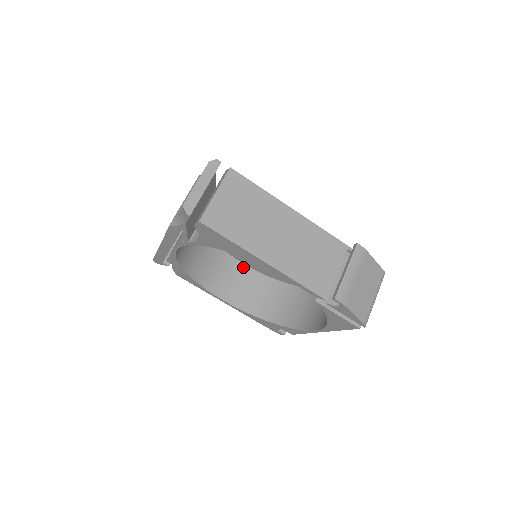
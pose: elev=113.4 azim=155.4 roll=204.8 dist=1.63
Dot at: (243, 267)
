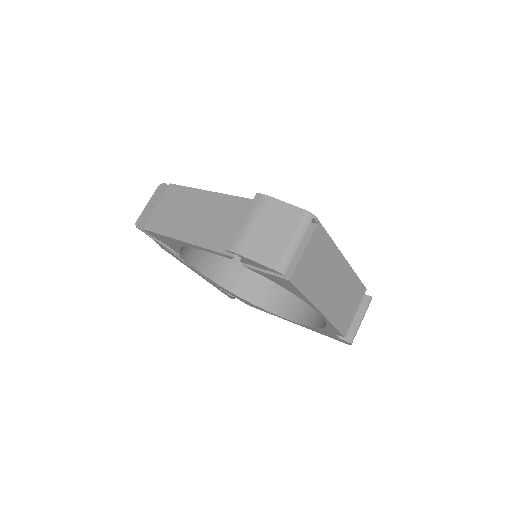
Dot at: occluded
